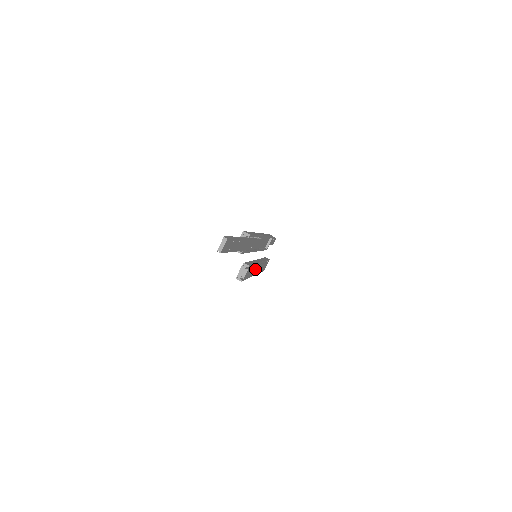
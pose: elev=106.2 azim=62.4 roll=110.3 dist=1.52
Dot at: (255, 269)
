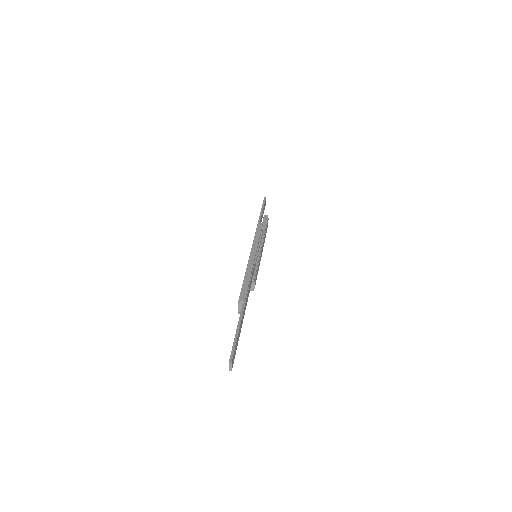
Dot at: (260, 258)
